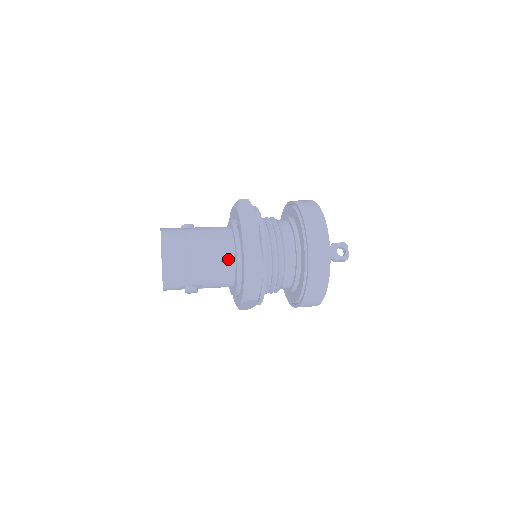
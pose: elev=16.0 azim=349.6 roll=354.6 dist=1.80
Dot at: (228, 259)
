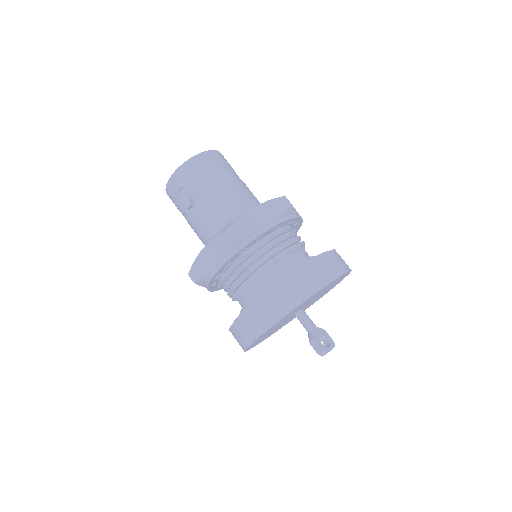
Dot at: (245, 207)
